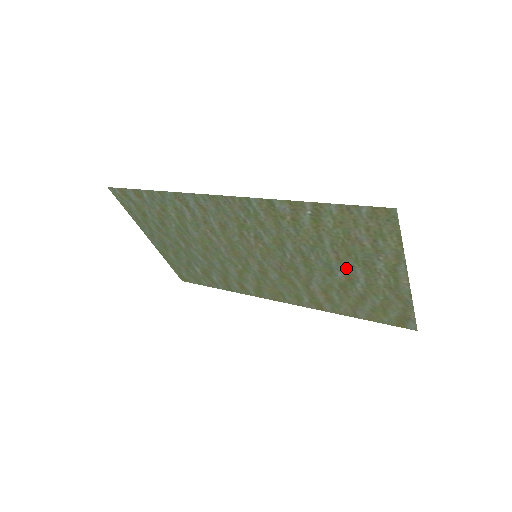
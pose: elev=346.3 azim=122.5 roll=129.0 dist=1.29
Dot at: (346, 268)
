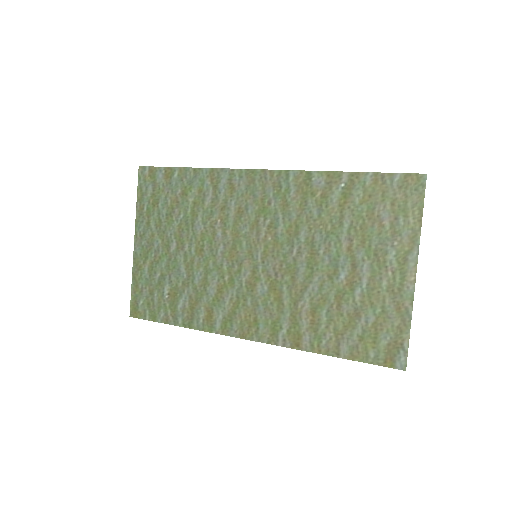
Dot at: (353, 264)
